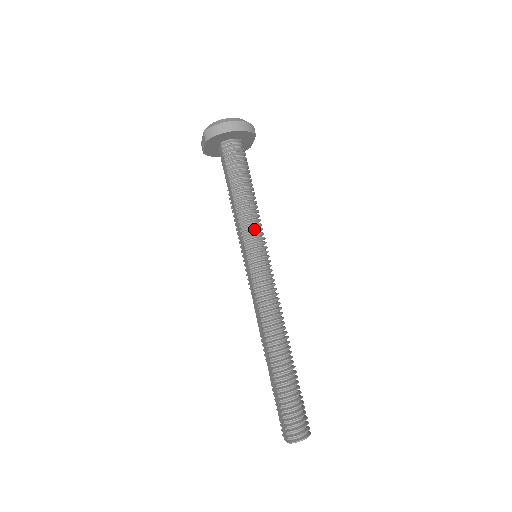
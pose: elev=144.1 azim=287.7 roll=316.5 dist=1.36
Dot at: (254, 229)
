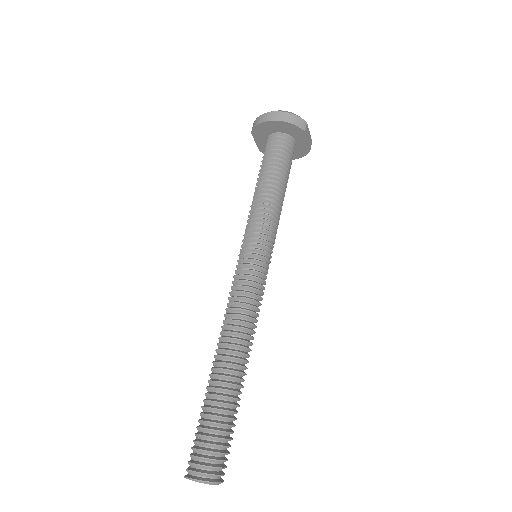
Dot at: (258, 223)
